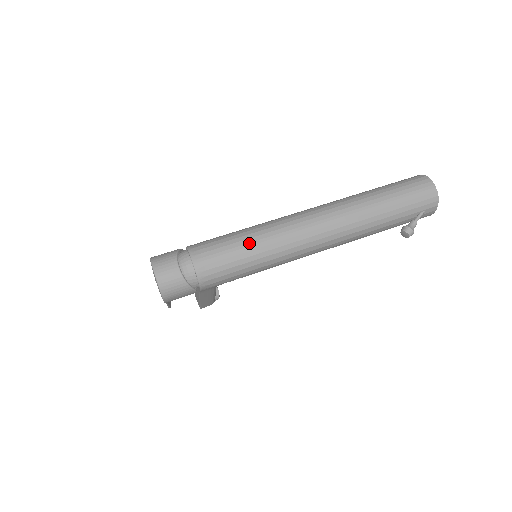
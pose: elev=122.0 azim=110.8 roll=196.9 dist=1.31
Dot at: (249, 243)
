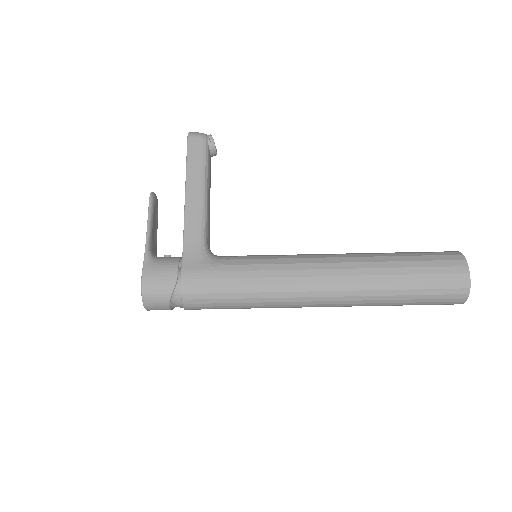
Dot at: (244, 308)
